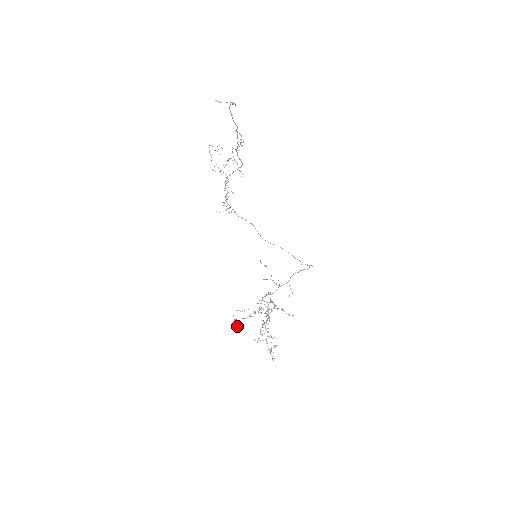
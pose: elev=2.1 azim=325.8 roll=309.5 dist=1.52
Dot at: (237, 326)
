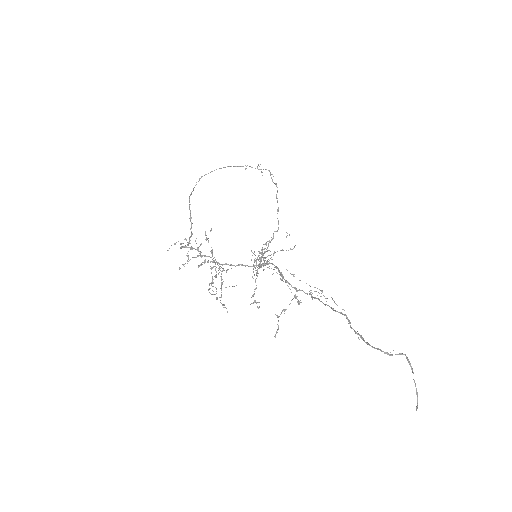
Dot at: occluded
